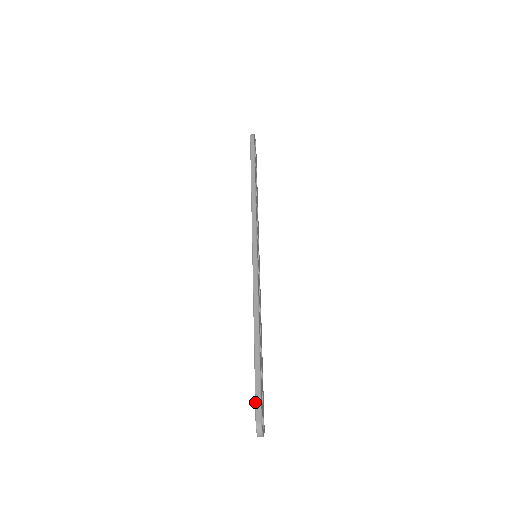
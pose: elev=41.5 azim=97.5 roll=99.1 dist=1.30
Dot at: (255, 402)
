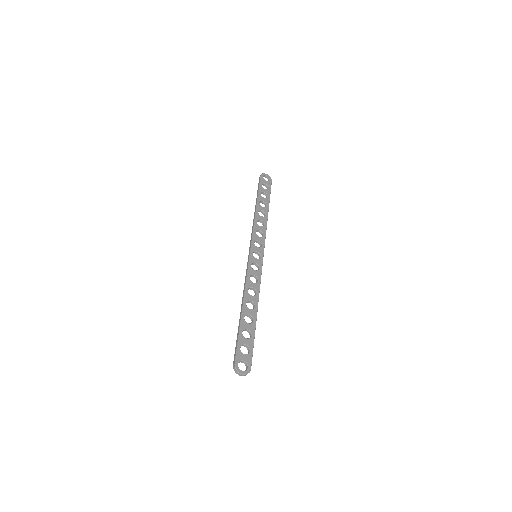
Dot at: occluded
